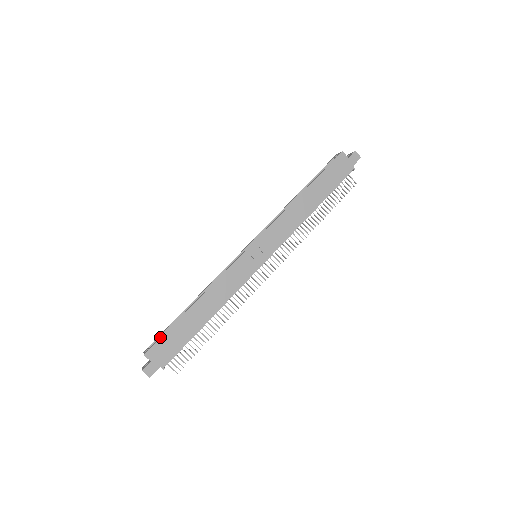
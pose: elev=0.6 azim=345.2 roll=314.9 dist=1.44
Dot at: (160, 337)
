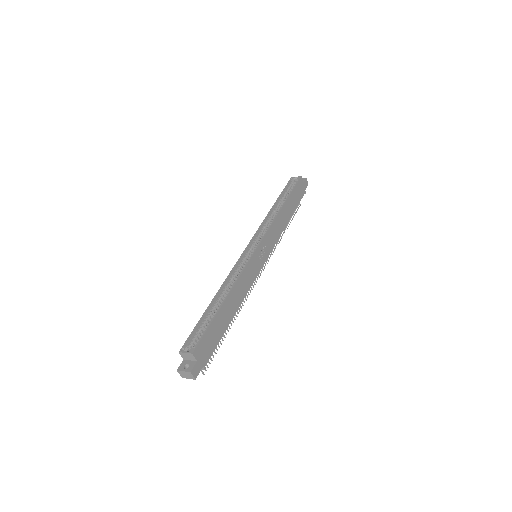
Dot at: (204, 333)
